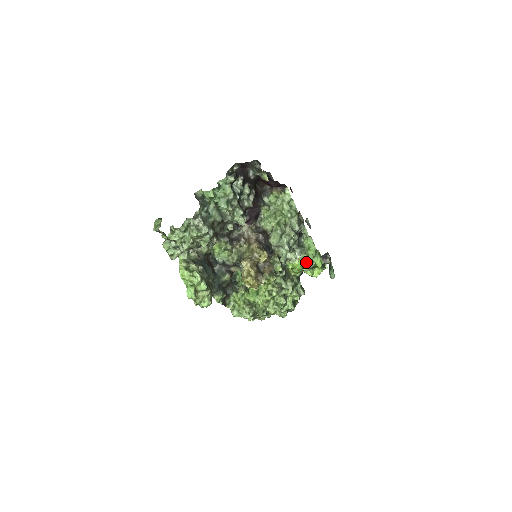
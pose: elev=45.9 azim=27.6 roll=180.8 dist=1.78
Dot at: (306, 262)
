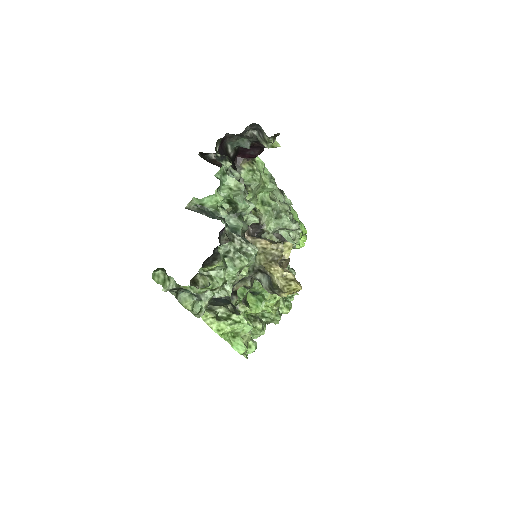
Dot at: occluded
